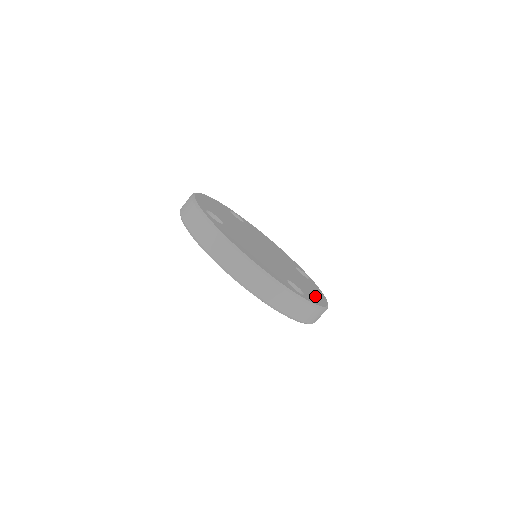
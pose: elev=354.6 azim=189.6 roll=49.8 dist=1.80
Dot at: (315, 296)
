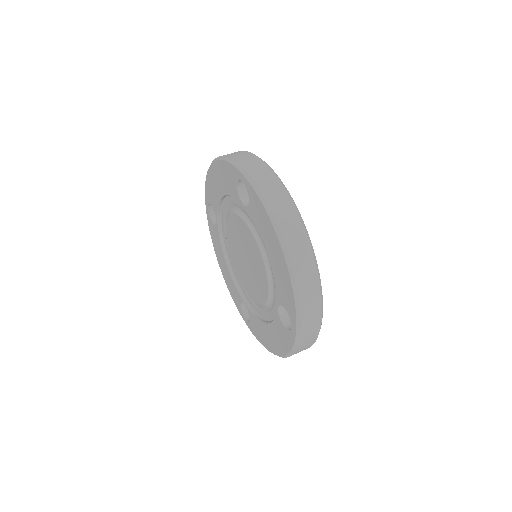
Dot at: occluded
